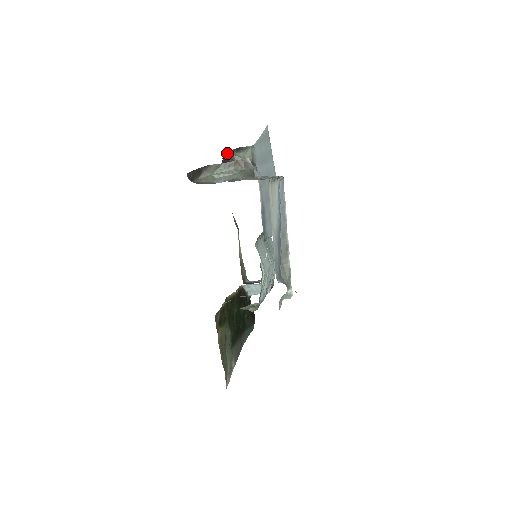
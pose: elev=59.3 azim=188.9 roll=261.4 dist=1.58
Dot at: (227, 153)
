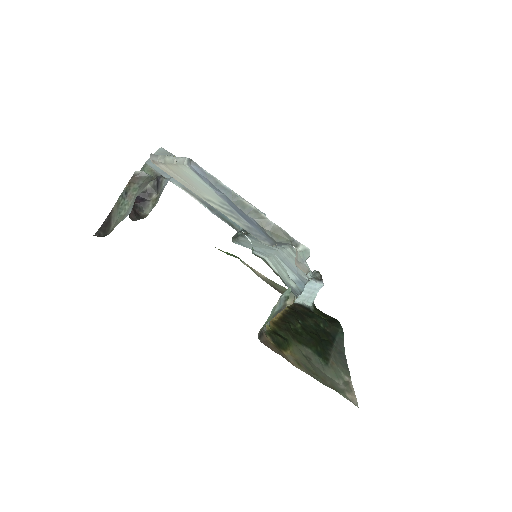
Dot at: occluded
